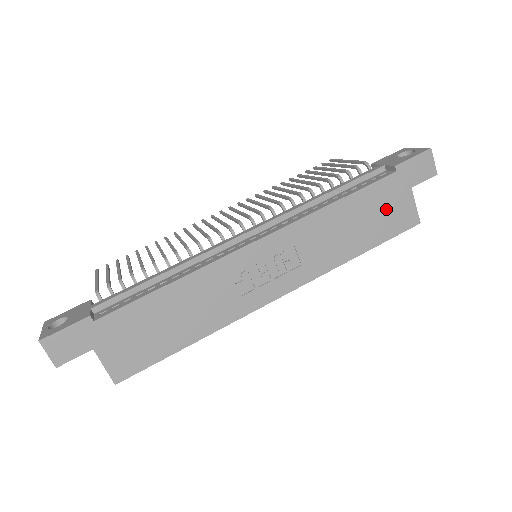
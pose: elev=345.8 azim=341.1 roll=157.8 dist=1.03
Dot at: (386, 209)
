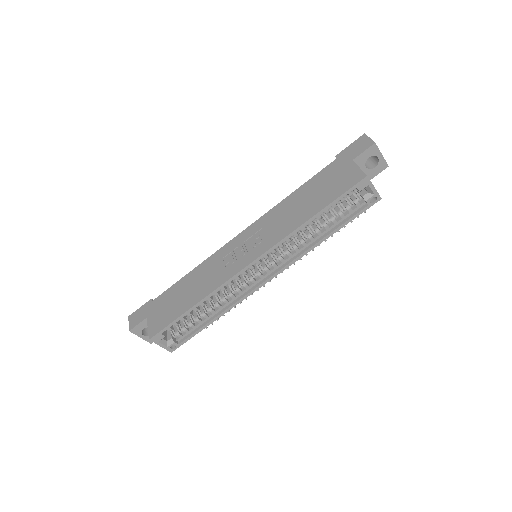
Dot at: (332, 181)
